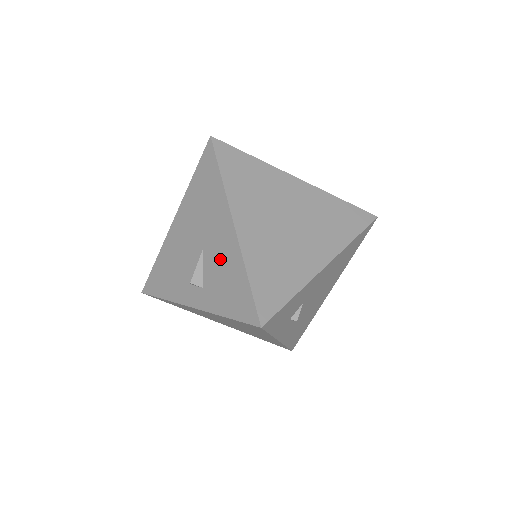
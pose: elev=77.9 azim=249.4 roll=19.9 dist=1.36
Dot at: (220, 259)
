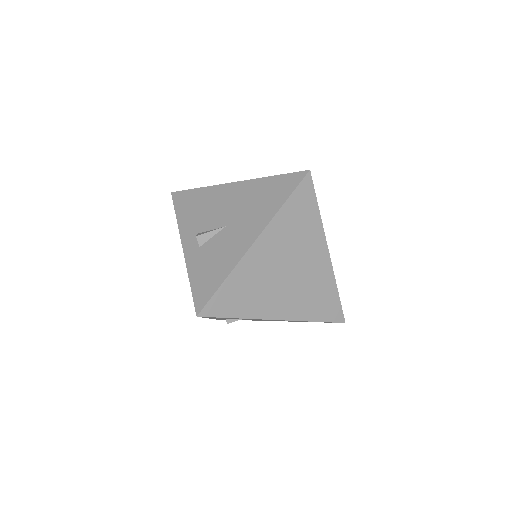
Dot at: (225, 248)
